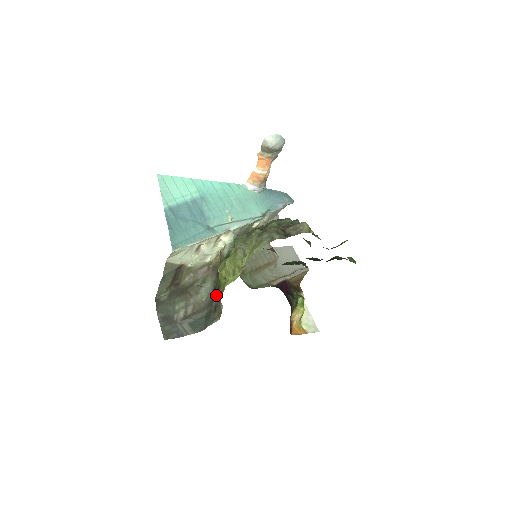
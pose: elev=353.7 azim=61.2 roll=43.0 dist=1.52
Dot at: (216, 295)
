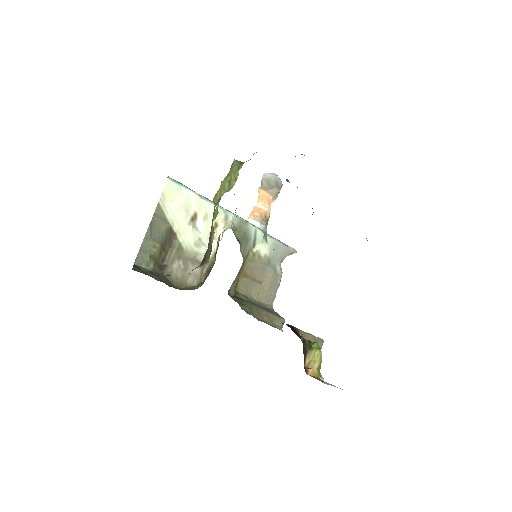
Dot at: (207, 249)
